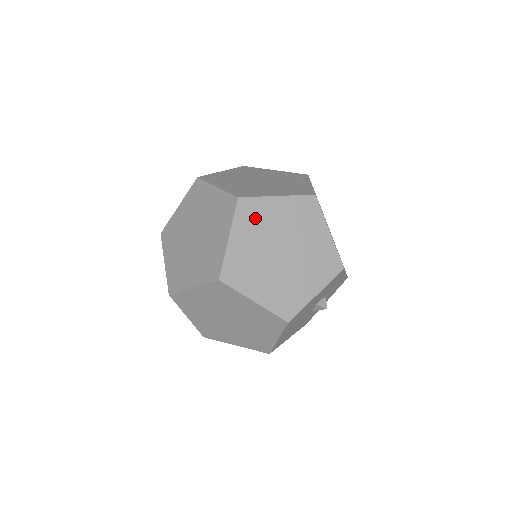
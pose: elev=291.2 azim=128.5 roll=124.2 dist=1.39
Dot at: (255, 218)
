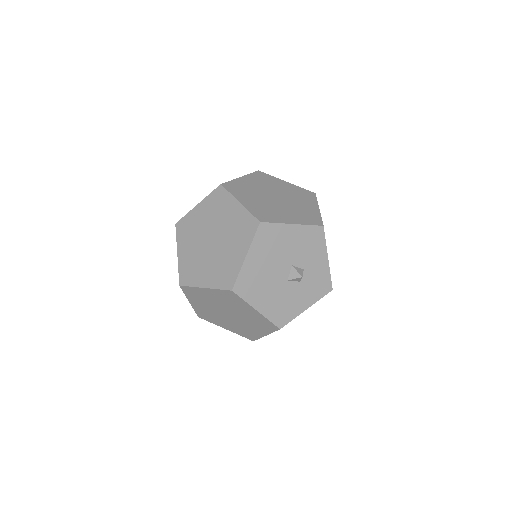
Dot at: (265, 180)
